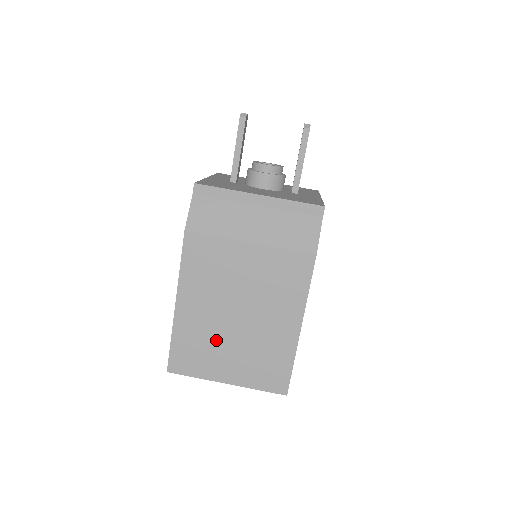
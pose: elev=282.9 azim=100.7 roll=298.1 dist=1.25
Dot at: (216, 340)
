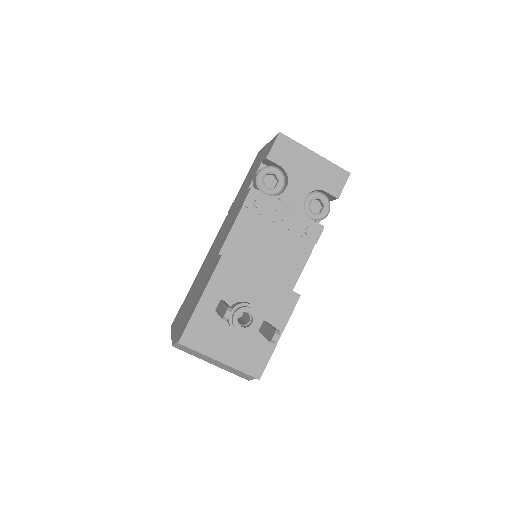
Dot at: occluded
